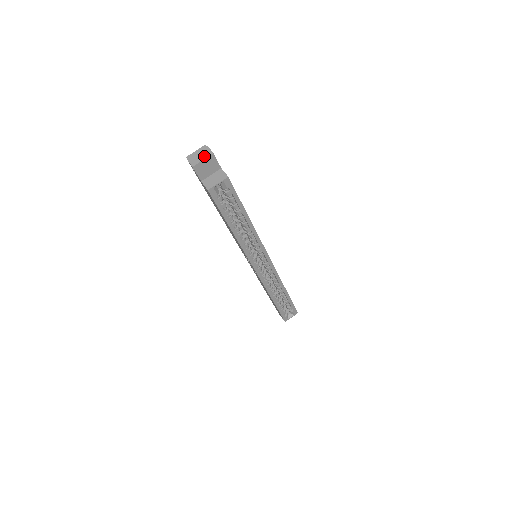
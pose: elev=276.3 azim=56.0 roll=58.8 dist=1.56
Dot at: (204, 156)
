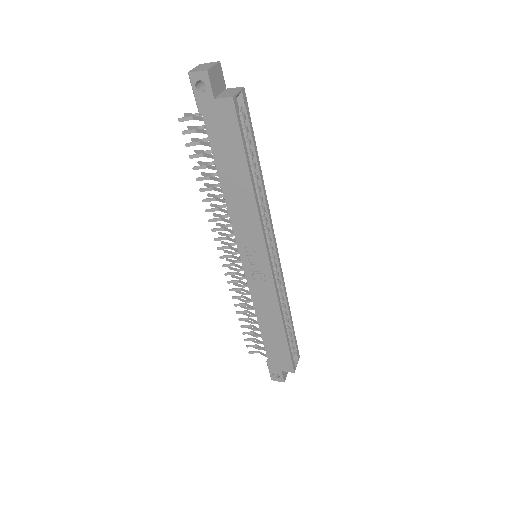
Dot at: (211, 64)
